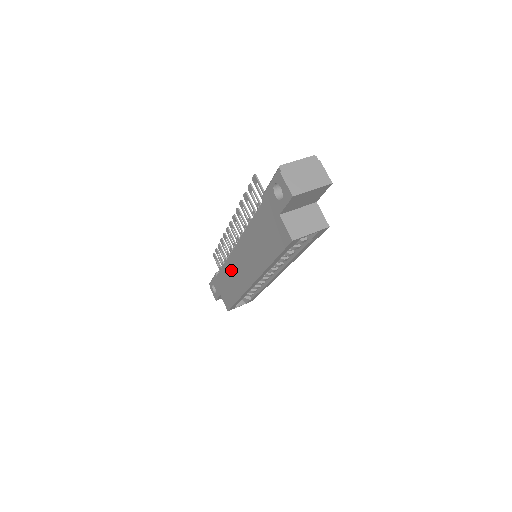
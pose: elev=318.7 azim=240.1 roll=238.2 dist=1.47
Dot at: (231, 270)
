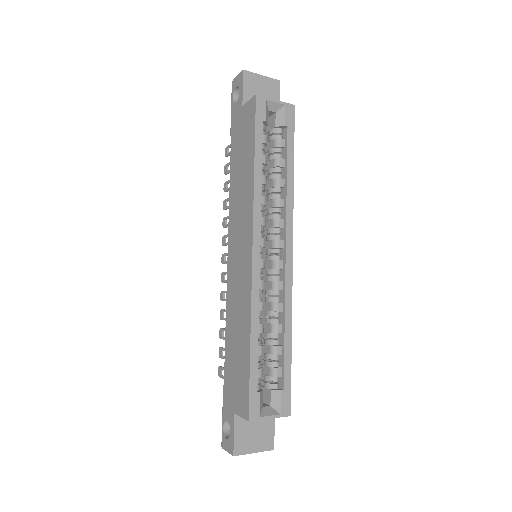
Dot at: (233, 306)
